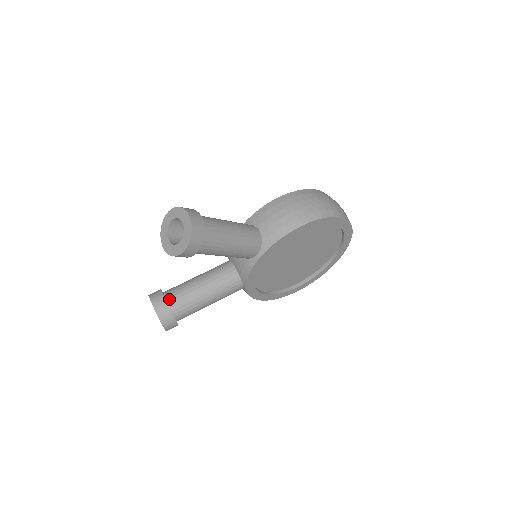
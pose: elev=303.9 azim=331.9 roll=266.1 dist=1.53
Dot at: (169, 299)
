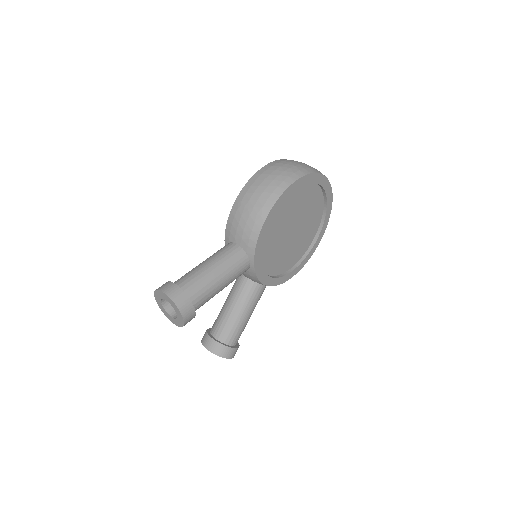
Dot at: (216, 336)
